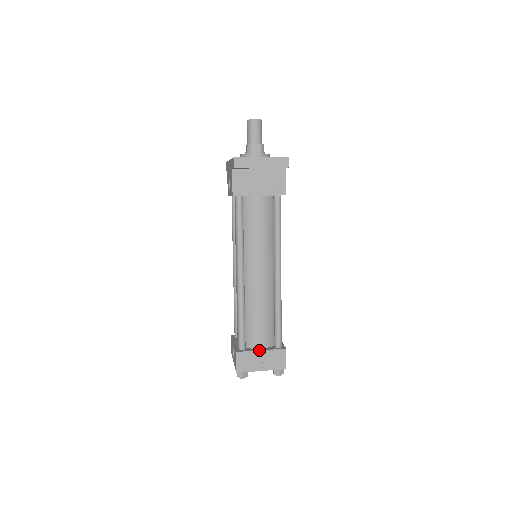
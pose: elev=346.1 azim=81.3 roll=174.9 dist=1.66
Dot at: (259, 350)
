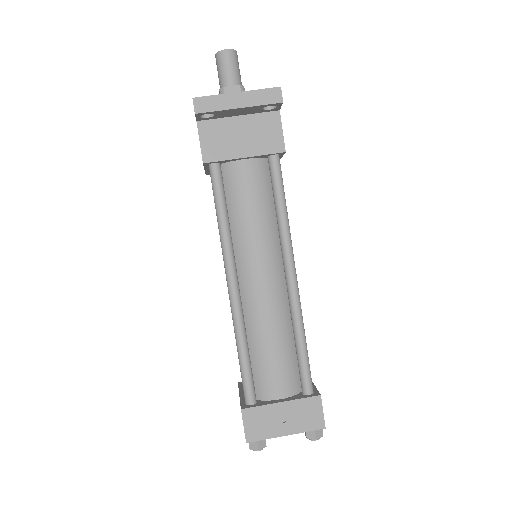
Dot at: (277, 402)
